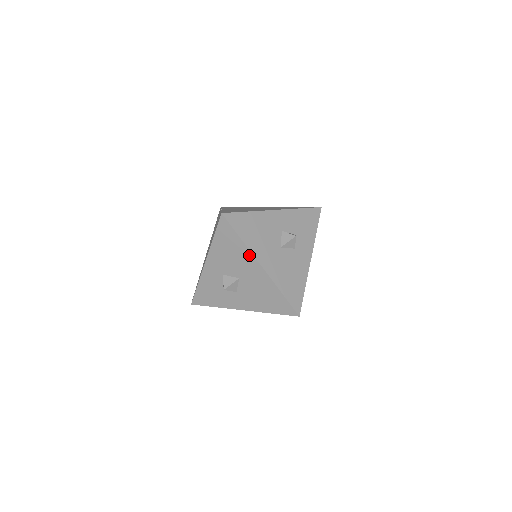
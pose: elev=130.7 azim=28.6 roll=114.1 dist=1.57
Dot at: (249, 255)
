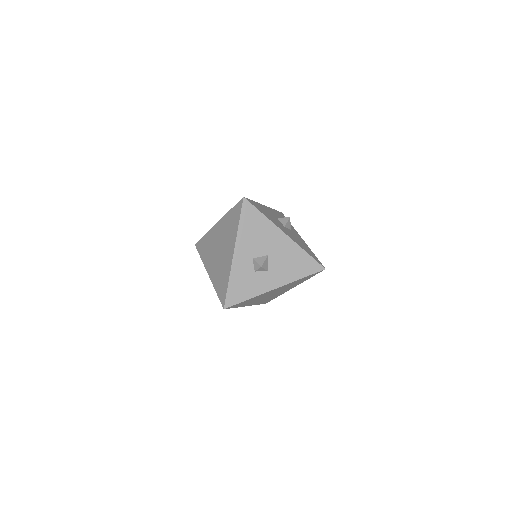
Dot at: (273, 228)
